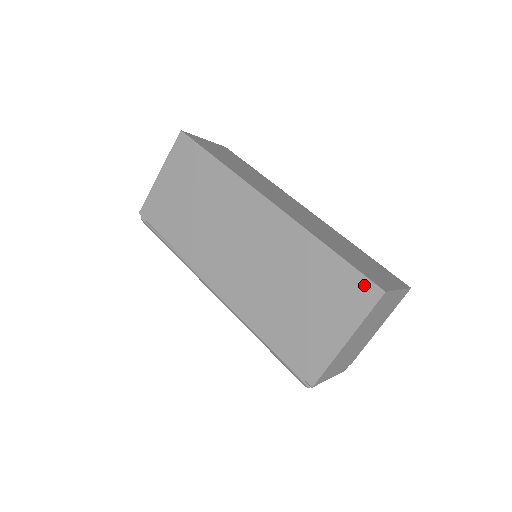
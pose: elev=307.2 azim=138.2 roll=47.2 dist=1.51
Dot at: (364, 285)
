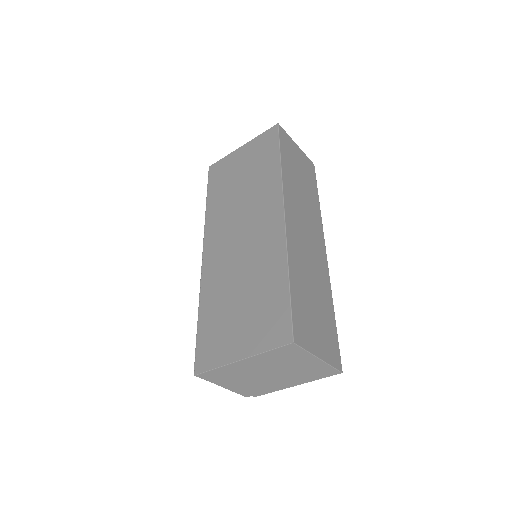
Dot at: (285, 325)
